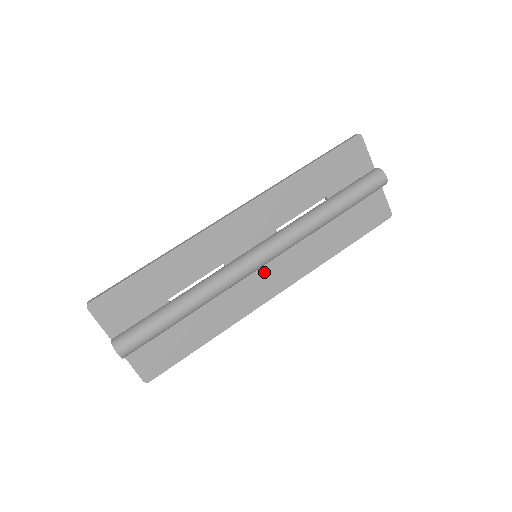
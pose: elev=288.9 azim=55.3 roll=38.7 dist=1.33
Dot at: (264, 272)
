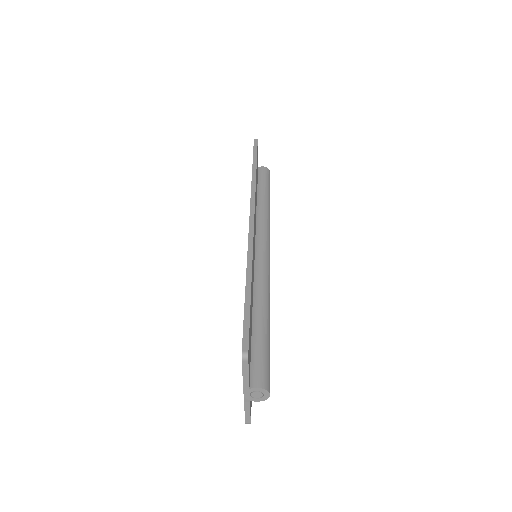
Dot at: occluded
